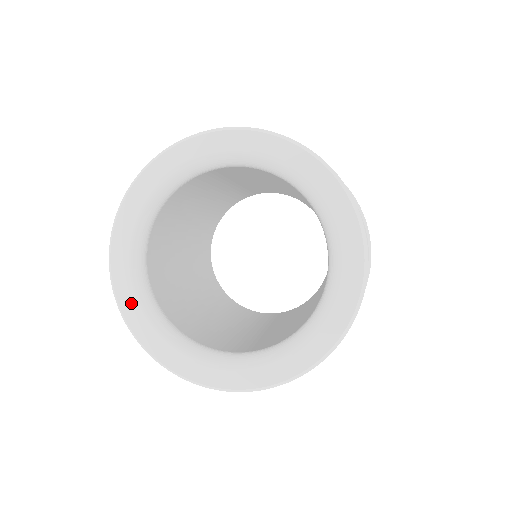
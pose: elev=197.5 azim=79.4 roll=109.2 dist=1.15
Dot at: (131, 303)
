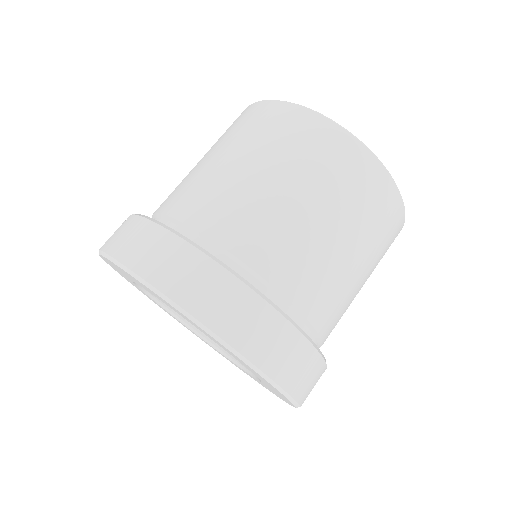
Dot at: occluded
